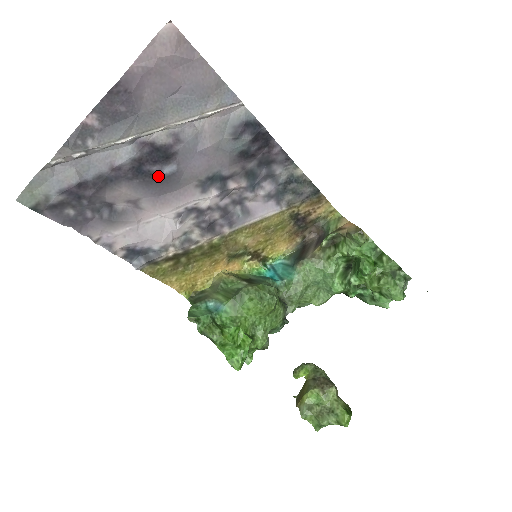
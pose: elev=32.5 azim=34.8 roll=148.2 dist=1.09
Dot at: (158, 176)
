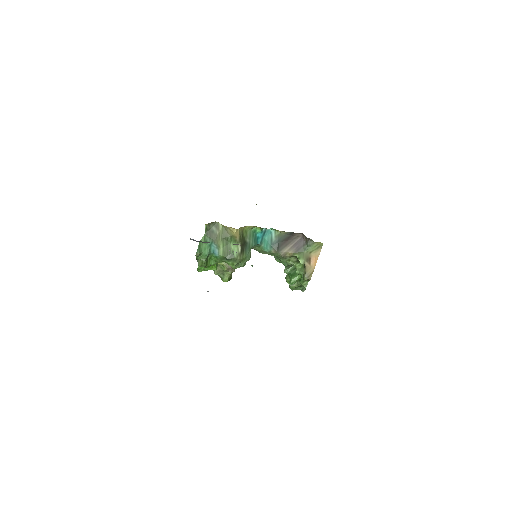
Dot at: occluded
